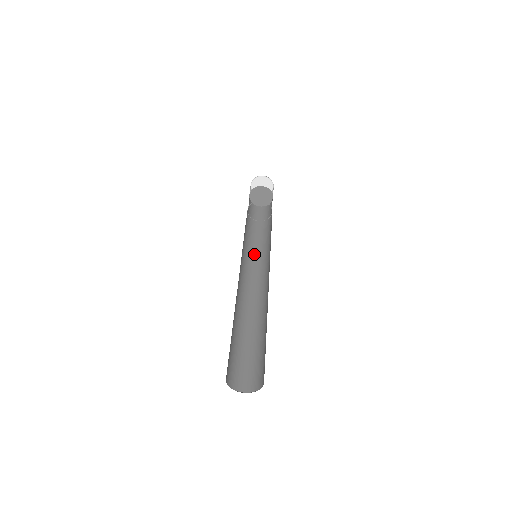
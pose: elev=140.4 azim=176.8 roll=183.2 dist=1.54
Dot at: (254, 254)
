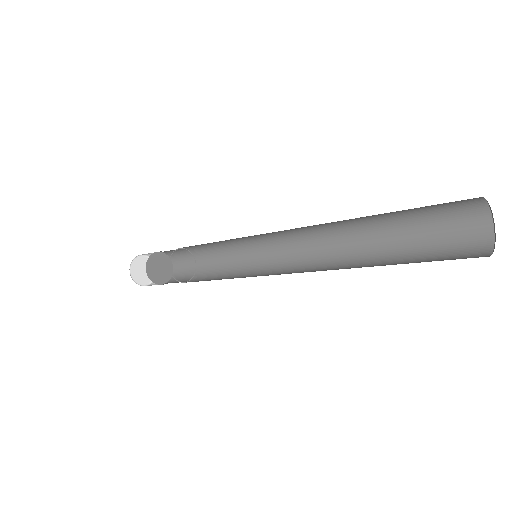
Dot at: occluded
